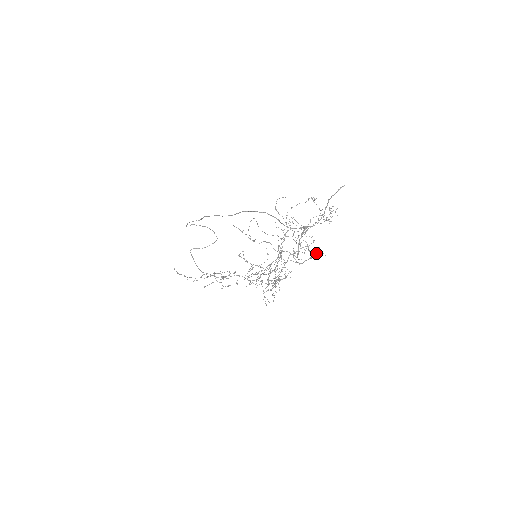
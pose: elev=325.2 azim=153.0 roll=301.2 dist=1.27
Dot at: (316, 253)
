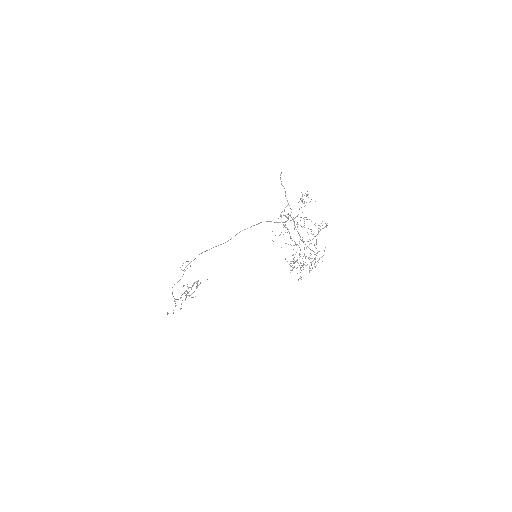
Dot at: occluded
